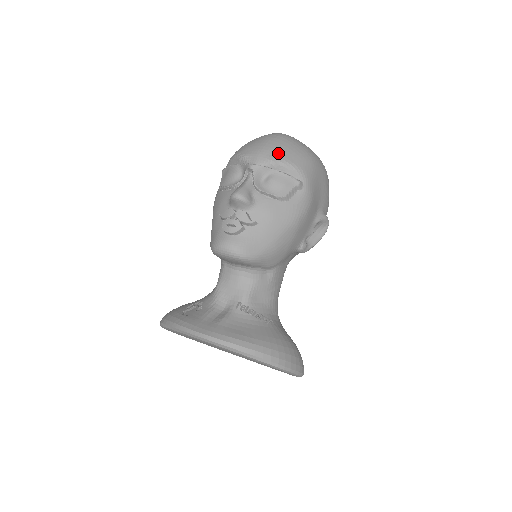
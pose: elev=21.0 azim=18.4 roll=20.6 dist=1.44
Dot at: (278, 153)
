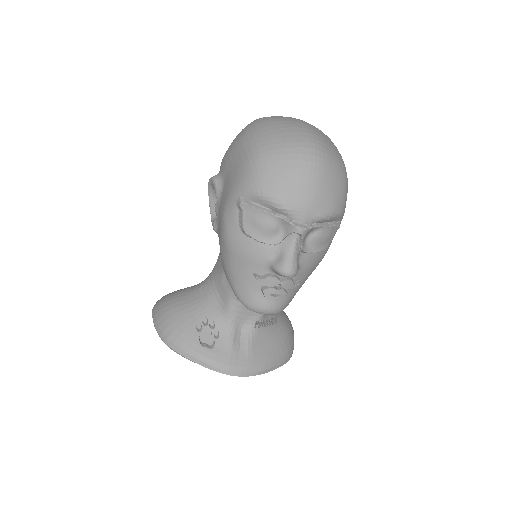
Dot at: (327, 203)
